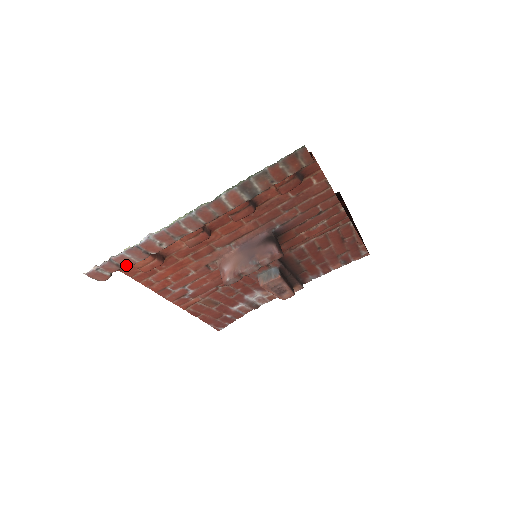
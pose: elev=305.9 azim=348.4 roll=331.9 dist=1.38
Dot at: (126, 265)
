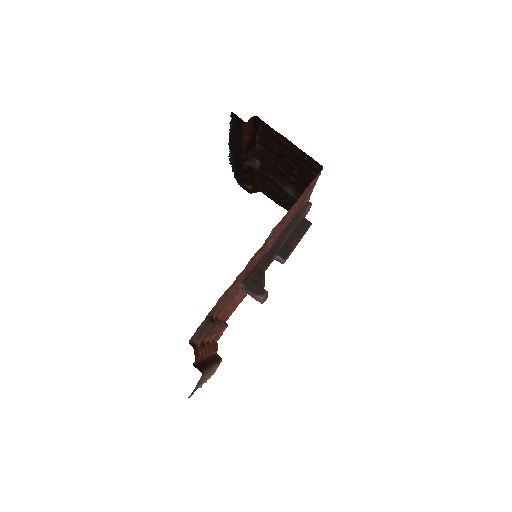
Dot at: (218, 365)
